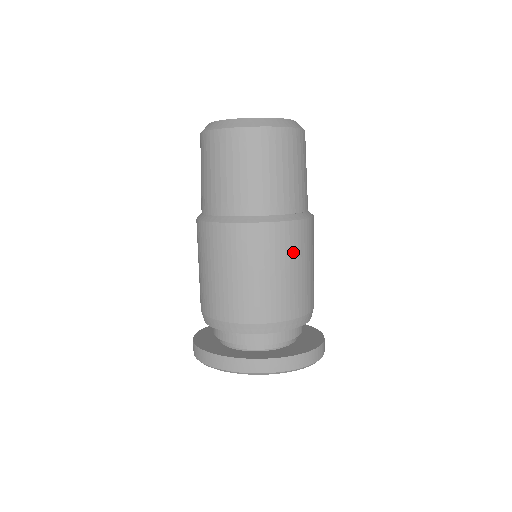
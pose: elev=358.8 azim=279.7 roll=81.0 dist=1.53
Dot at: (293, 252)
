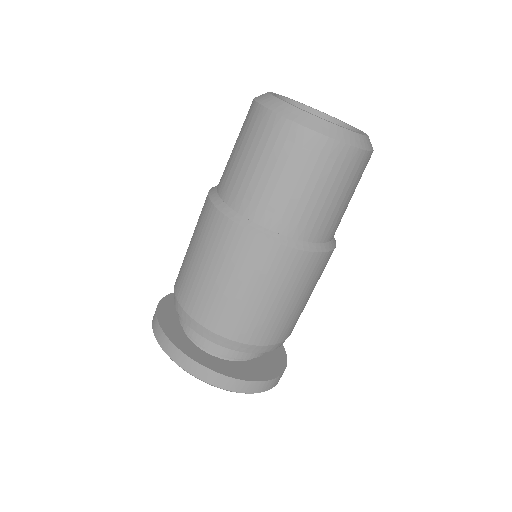
Dot at: (282, 281)
